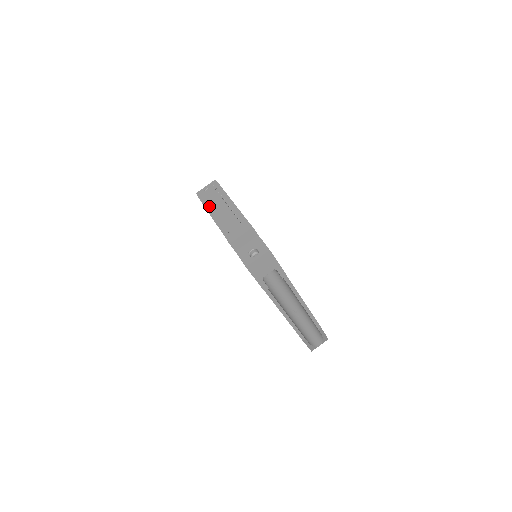
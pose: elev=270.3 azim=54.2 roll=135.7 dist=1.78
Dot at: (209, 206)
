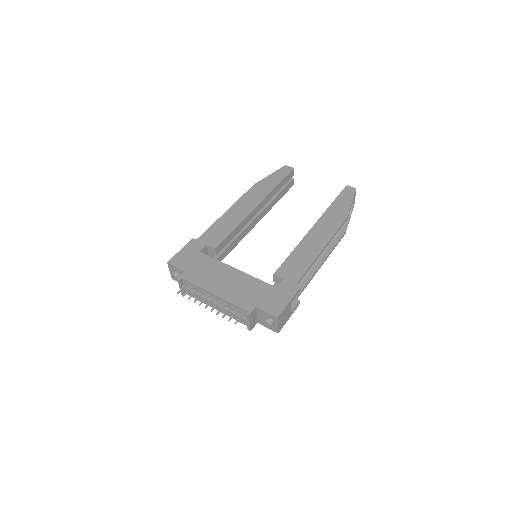
Dot at: (198, 298)
